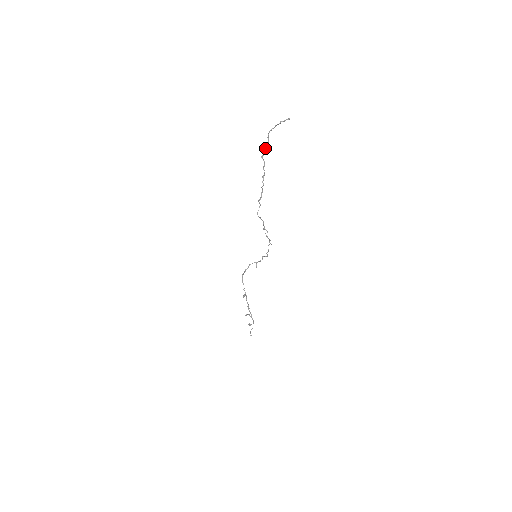
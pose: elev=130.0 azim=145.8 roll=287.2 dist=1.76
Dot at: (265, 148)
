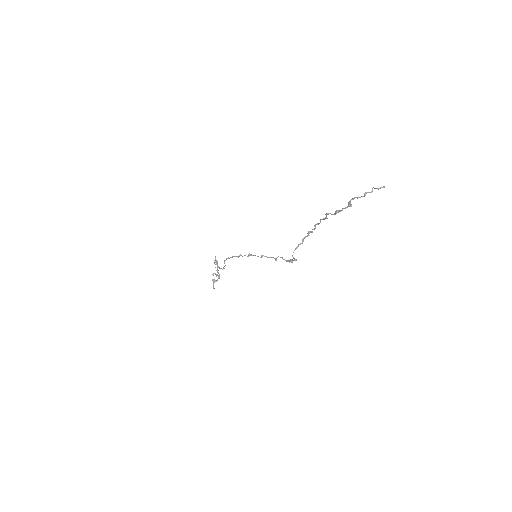
Dot at: occluded
